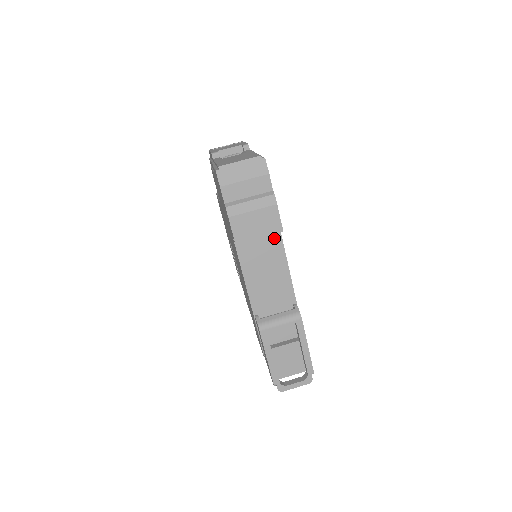
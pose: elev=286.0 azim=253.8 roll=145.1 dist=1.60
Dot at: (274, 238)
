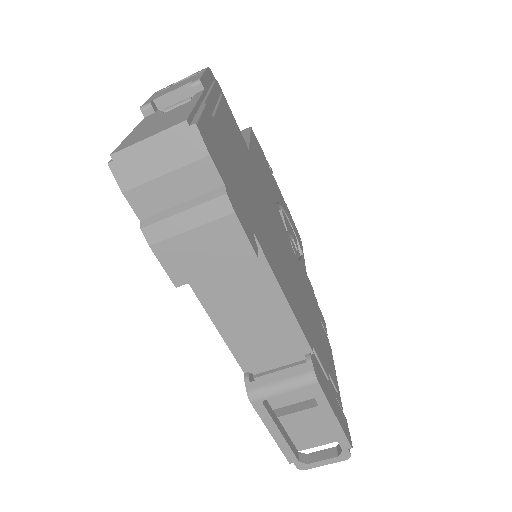
Dot at: (251, 260)
